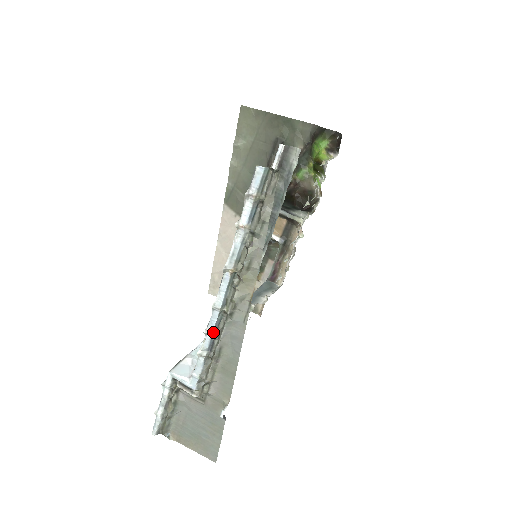
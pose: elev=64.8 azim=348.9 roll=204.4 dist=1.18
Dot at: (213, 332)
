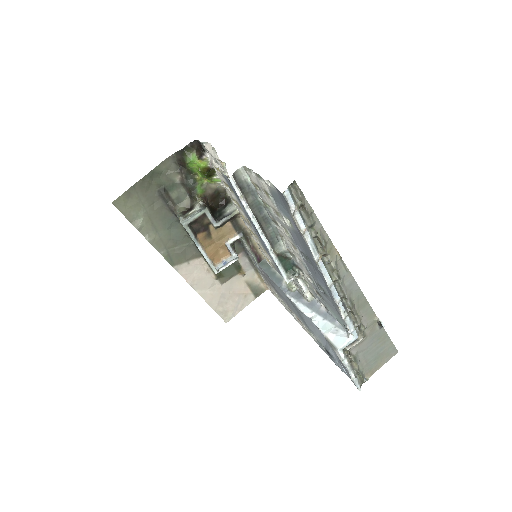
Dot at: (340, 298)
